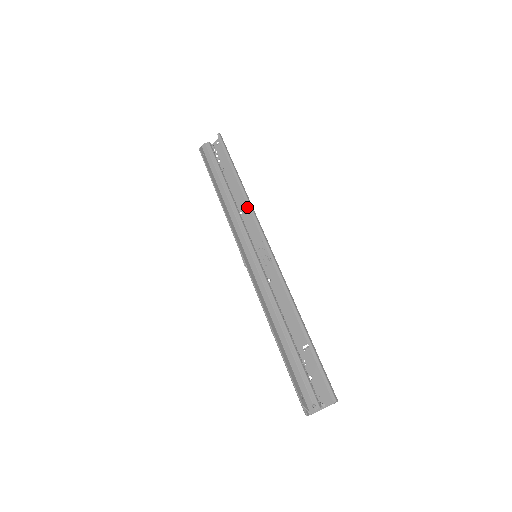
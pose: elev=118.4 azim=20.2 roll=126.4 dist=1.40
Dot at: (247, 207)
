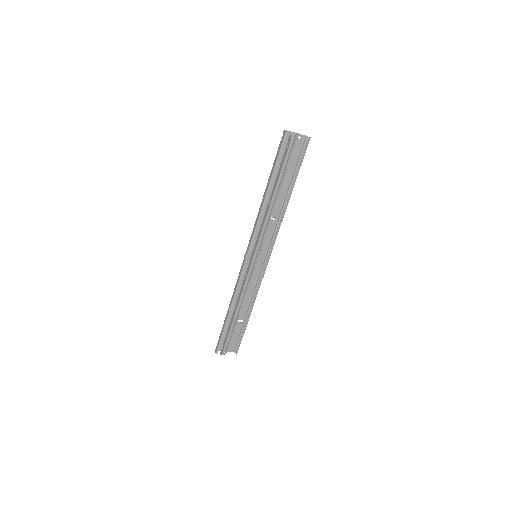
Dot at: (276, 216)
